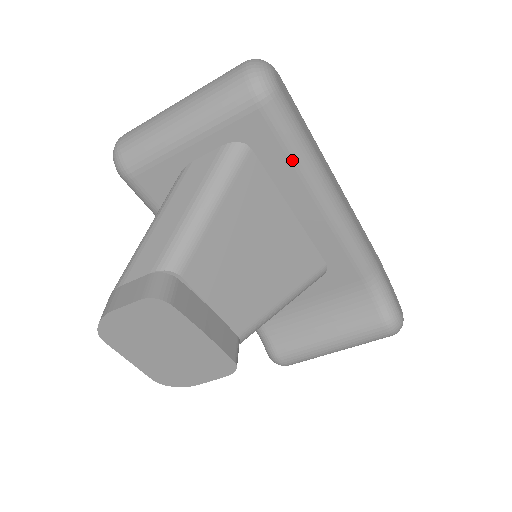
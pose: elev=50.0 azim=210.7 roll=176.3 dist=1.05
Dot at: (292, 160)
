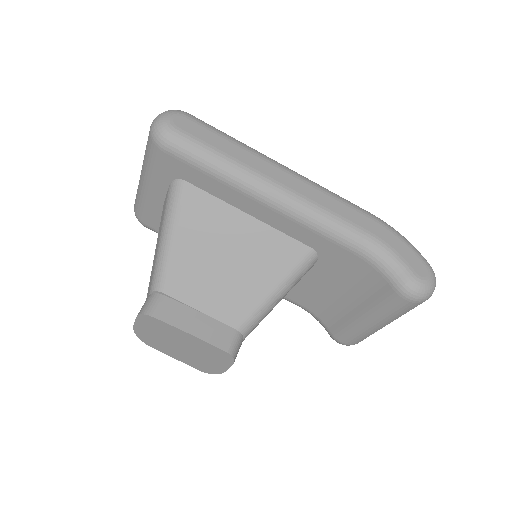
Dot at: (214, 177)
